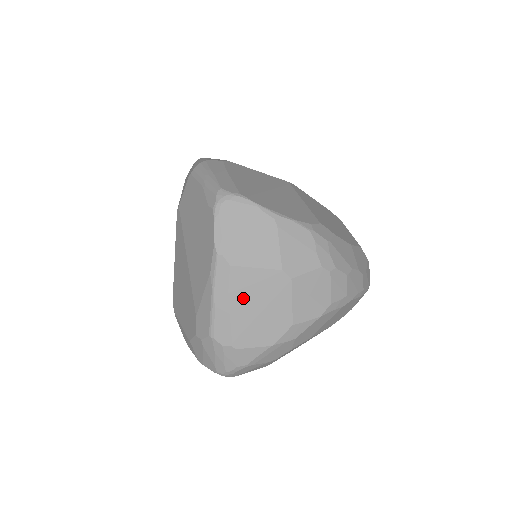
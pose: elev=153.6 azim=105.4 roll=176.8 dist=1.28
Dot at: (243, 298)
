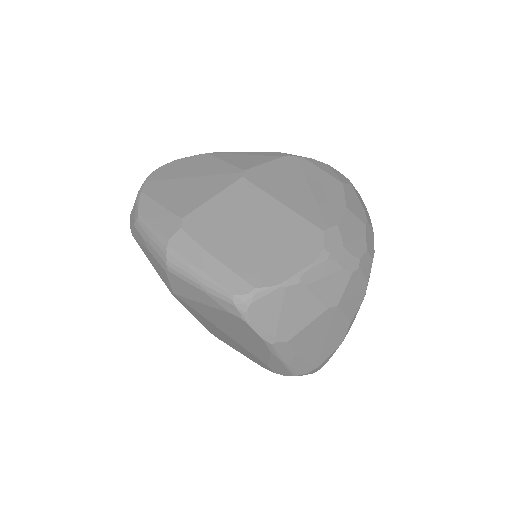
Dot at: (308, 346)
